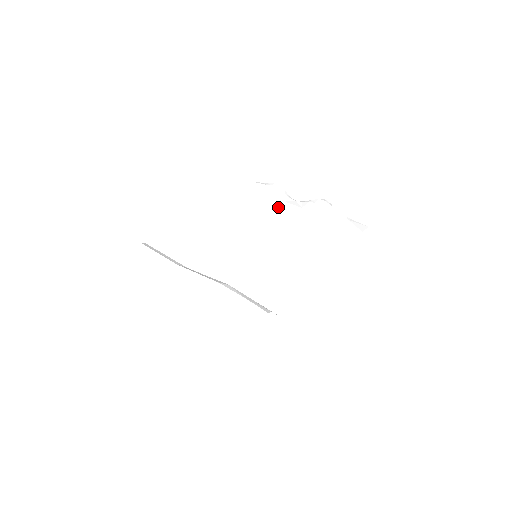
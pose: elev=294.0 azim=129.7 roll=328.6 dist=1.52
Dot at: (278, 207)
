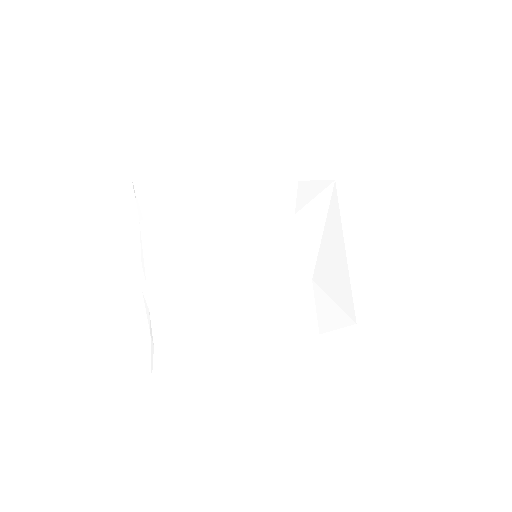
Dot at: (350, 206)
